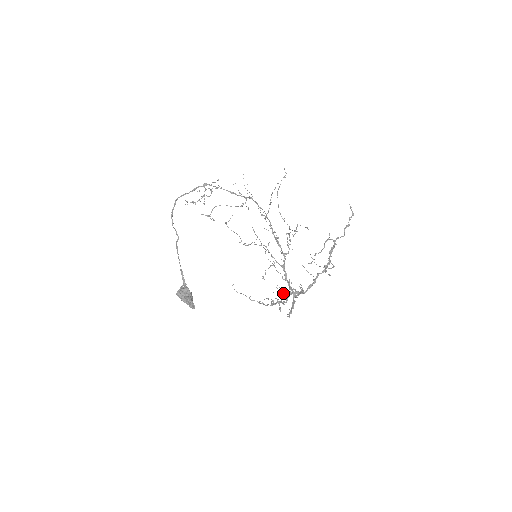
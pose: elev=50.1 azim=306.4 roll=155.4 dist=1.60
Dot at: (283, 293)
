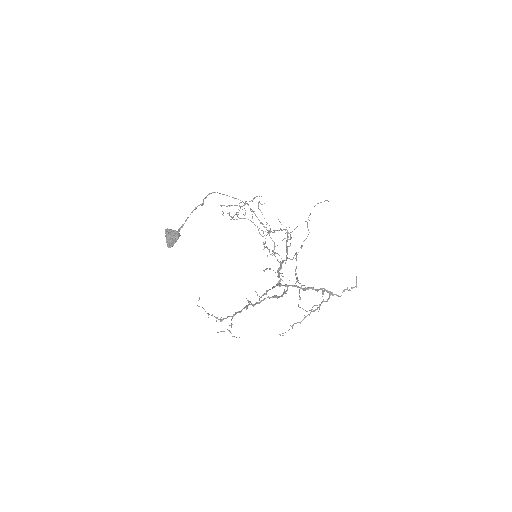
Dot at: (259, 298)
